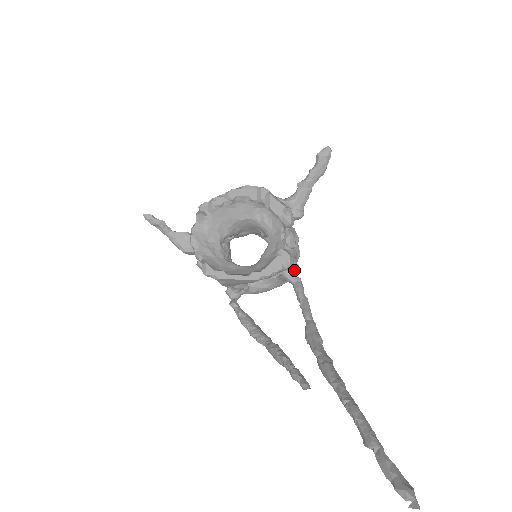
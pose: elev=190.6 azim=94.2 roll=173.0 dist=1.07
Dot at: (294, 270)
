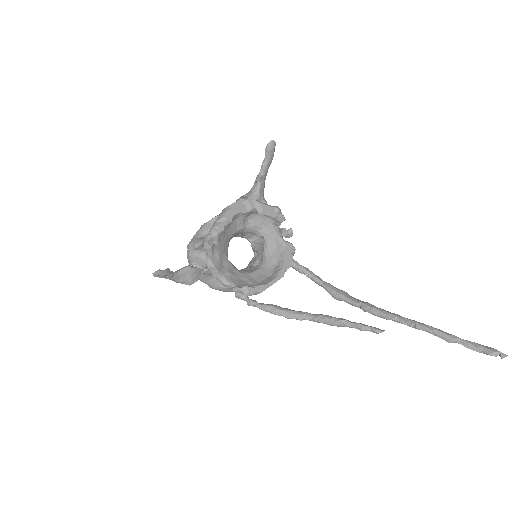
Dot at: occluded
